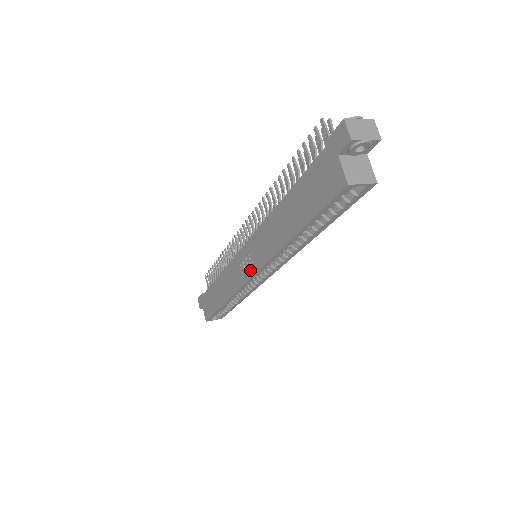
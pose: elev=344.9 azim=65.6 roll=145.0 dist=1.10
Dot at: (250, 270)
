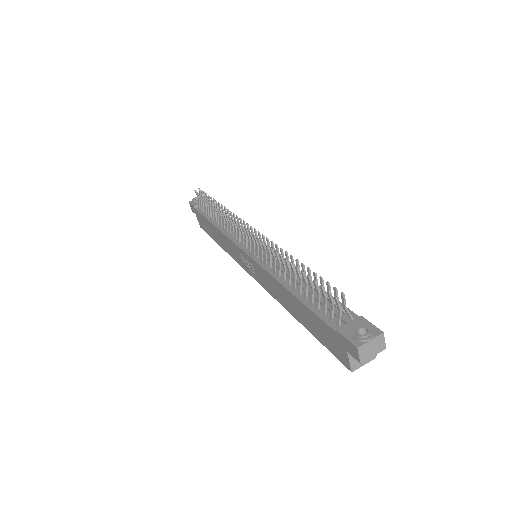
Dot at: (252, 273)
